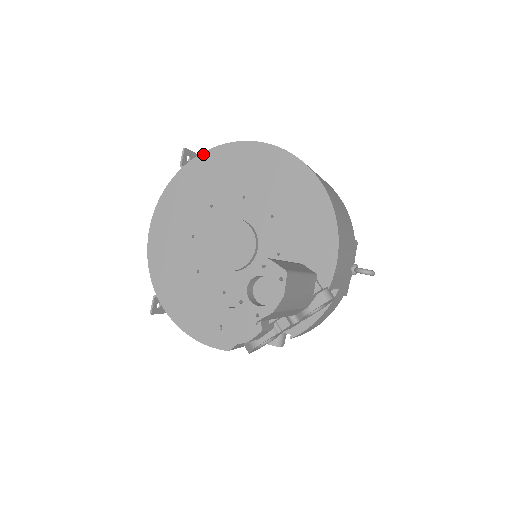
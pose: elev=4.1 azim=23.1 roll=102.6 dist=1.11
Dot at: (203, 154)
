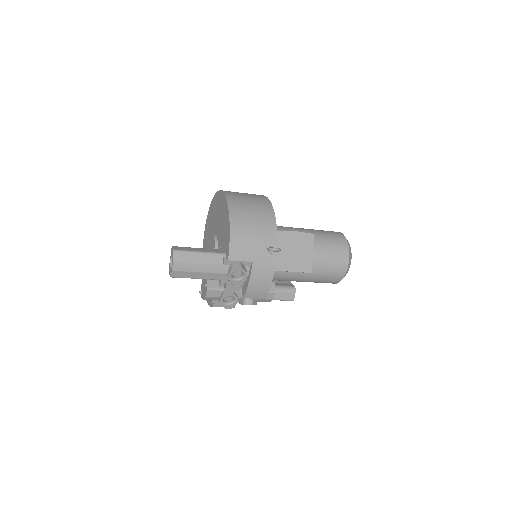
Dot at: (210, 205)
